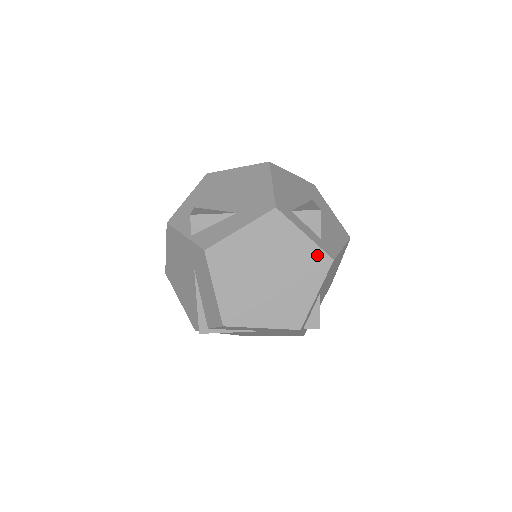
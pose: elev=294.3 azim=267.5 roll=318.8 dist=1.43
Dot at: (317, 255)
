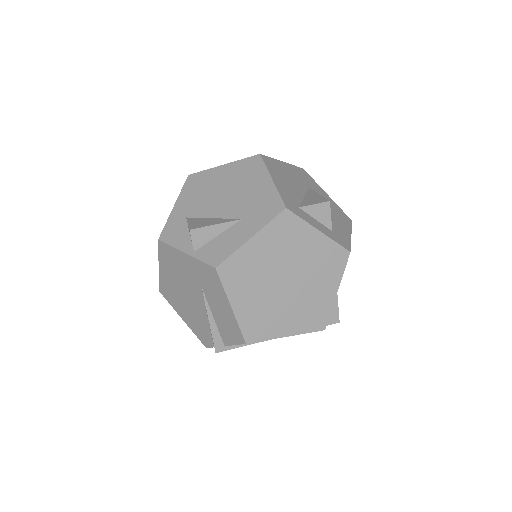
Dot at: (333, 250)
